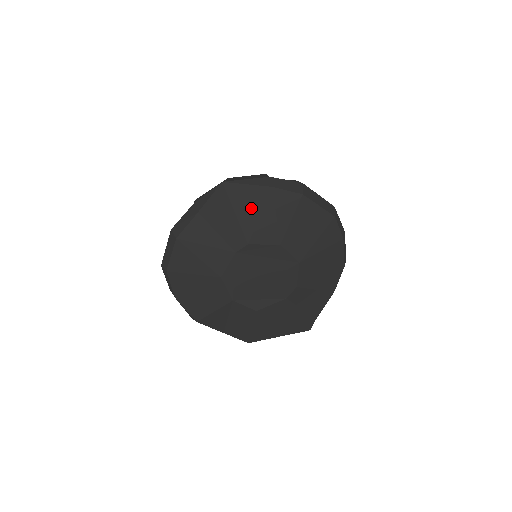
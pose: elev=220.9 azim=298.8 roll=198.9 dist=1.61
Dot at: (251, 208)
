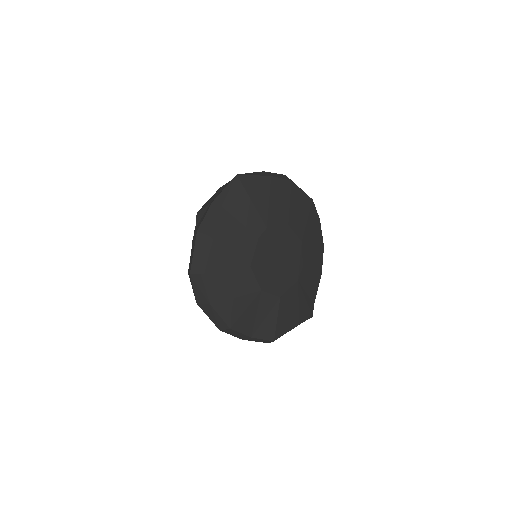
Dot at: (261, 195)
